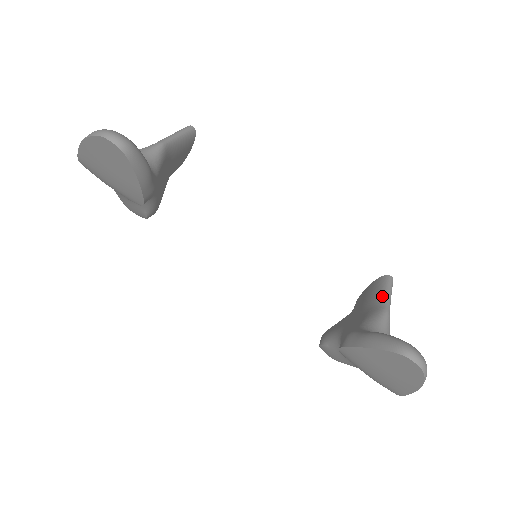
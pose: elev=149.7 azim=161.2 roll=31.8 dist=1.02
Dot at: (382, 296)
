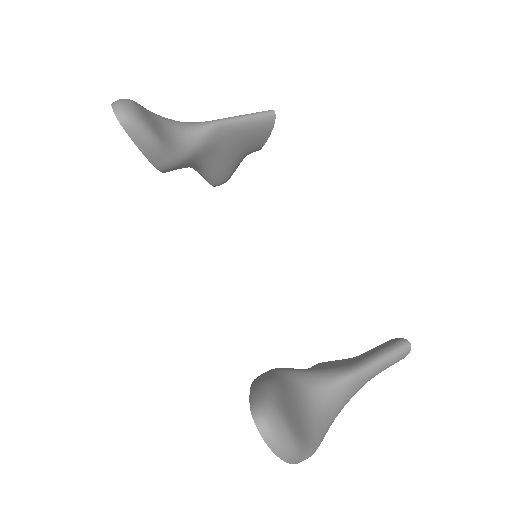
Dot at: (371, 357)
